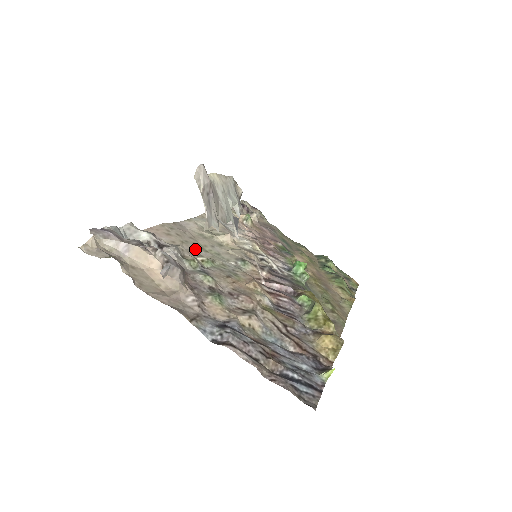
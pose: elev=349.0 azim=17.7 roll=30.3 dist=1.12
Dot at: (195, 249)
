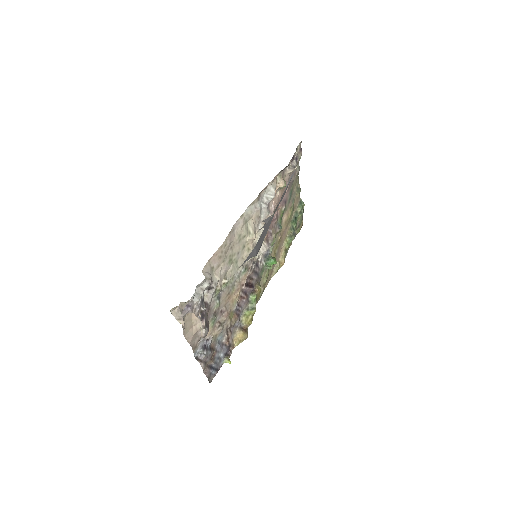
Dot at: (227, 267)
